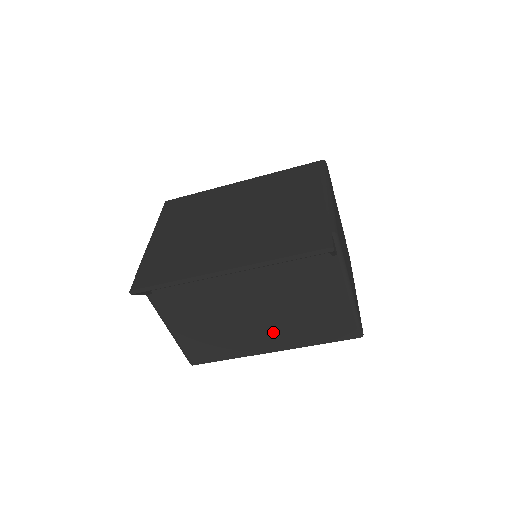
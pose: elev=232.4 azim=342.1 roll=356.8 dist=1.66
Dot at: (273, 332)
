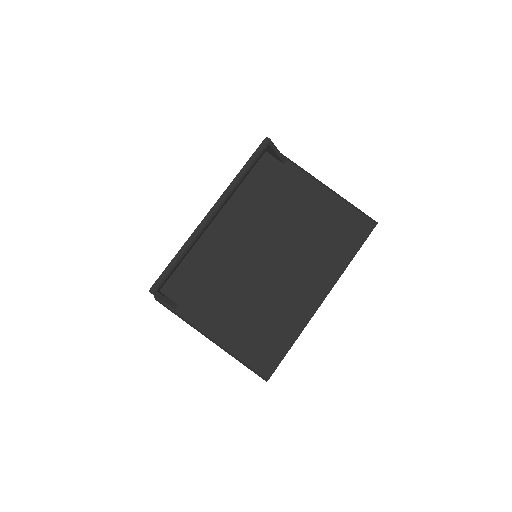
Dot at: (305, 274)
